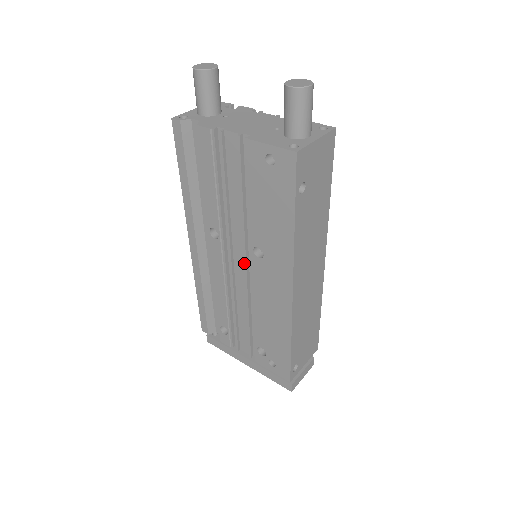
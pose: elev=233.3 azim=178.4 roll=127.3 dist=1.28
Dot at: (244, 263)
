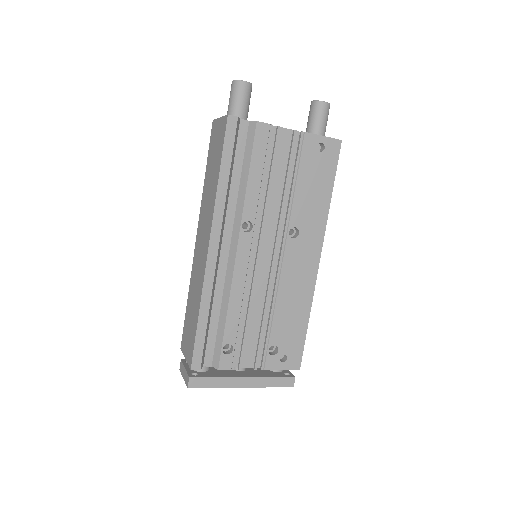
Dot at: (274, 250)
